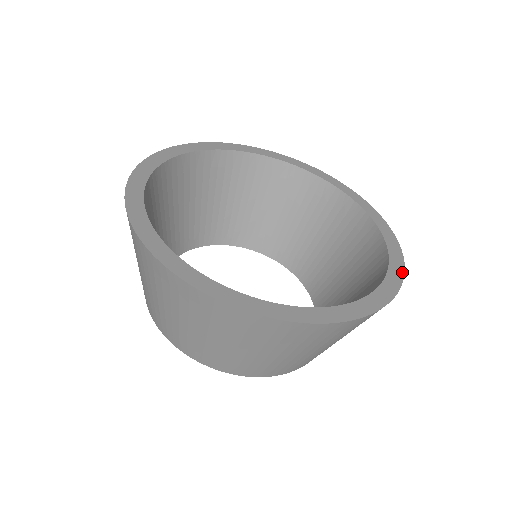
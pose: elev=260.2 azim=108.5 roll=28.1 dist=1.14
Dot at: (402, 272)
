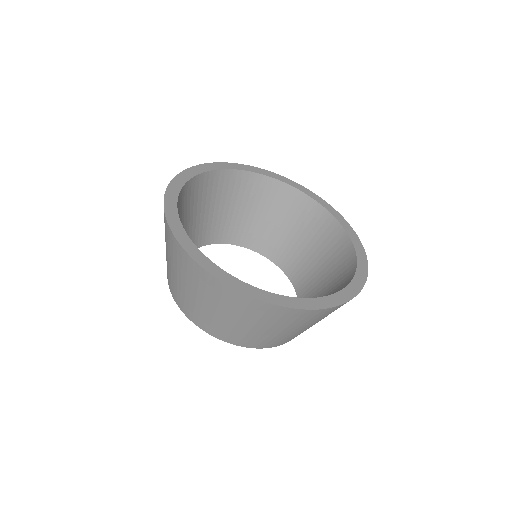
Dot at: (340, 303)
